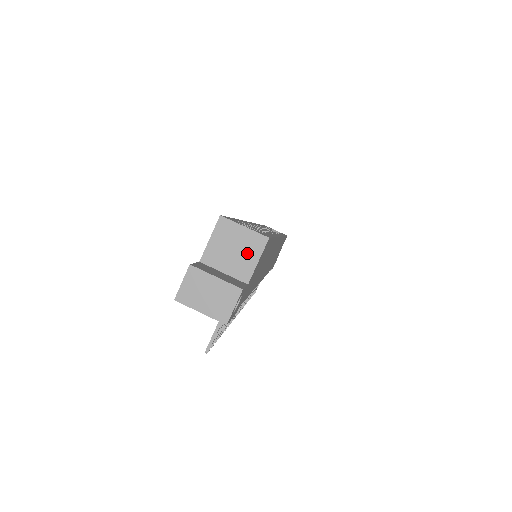
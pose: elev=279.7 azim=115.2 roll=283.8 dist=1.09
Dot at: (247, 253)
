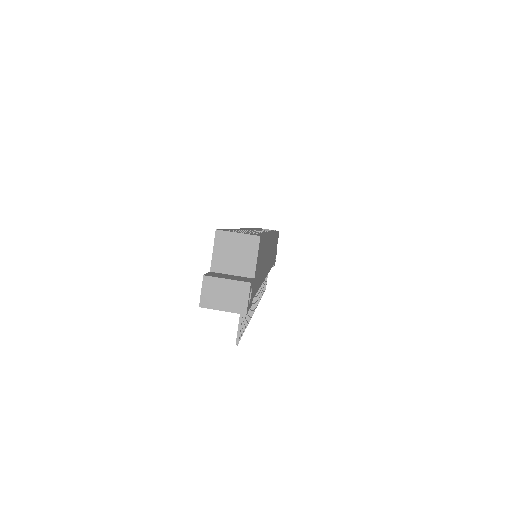
Dot at: (246, 253)
